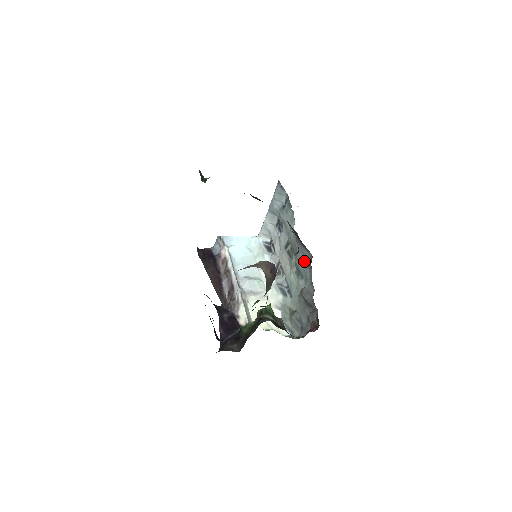
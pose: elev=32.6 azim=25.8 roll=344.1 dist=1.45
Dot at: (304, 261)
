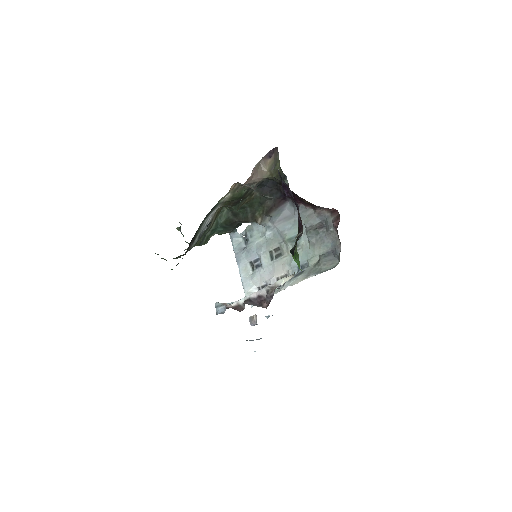
Dot at: (290, 222)
